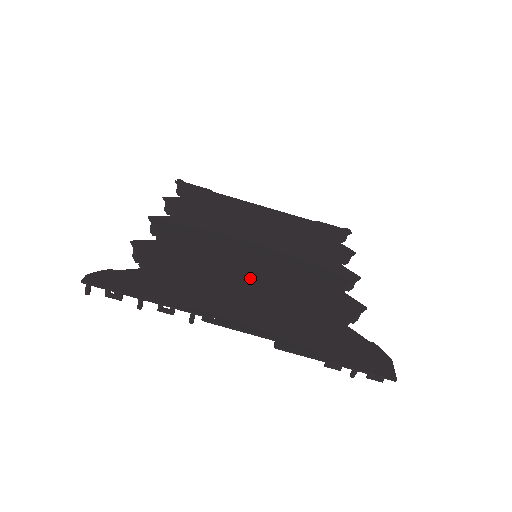
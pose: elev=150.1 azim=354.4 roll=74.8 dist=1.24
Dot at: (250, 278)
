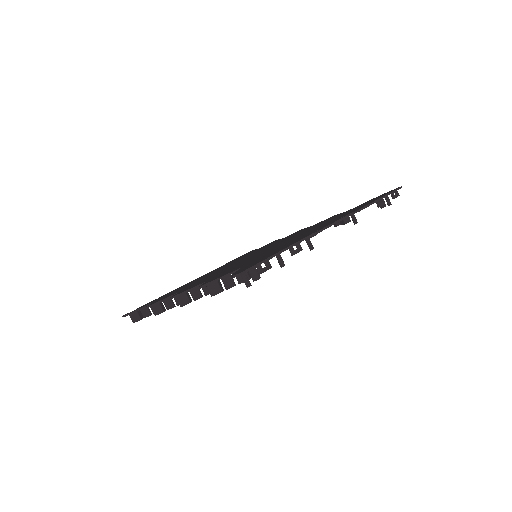
Dot at: (282, 243)
